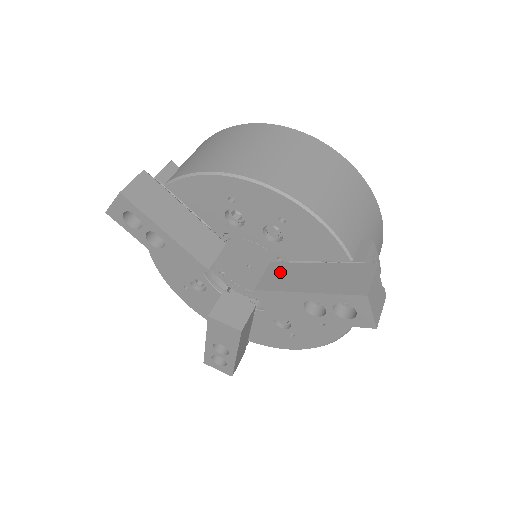
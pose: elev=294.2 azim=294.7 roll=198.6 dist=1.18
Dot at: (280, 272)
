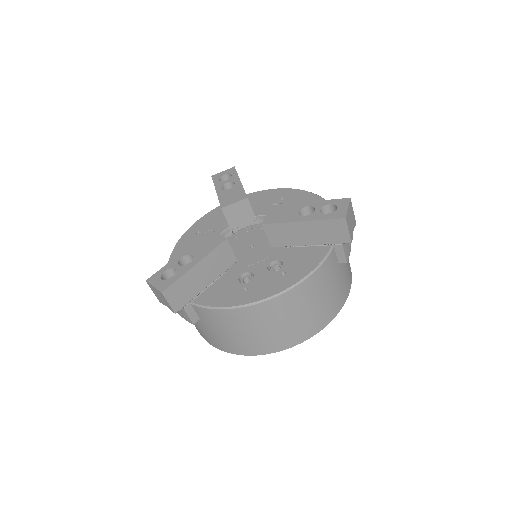
Dot at: occluded
